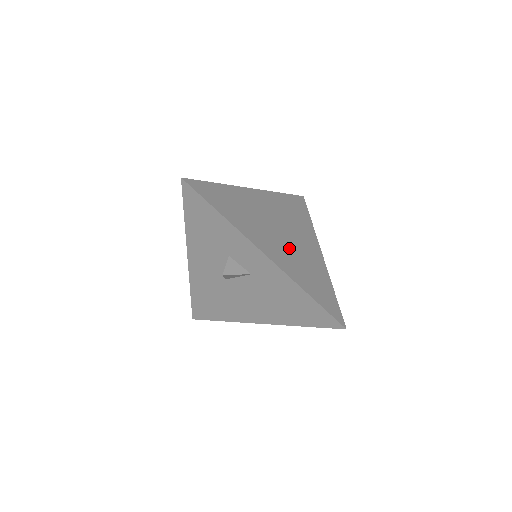
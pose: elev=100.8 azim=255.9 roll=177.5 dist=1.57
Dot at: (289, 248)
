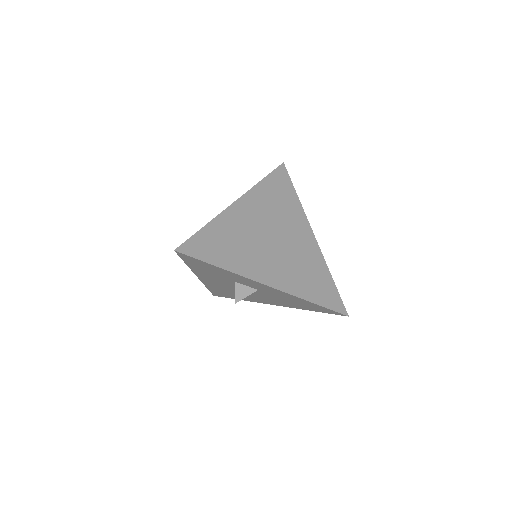
Dot at: (285, 257)
